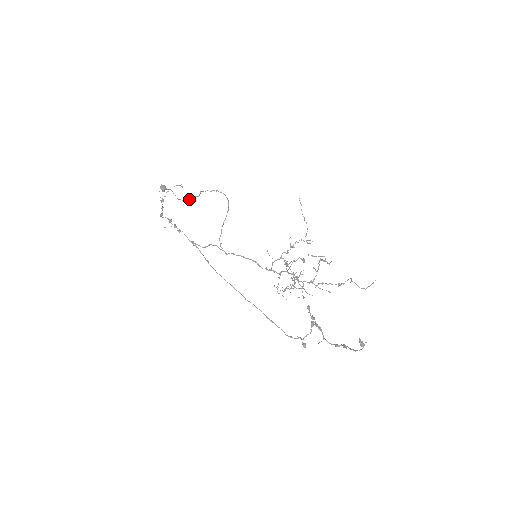
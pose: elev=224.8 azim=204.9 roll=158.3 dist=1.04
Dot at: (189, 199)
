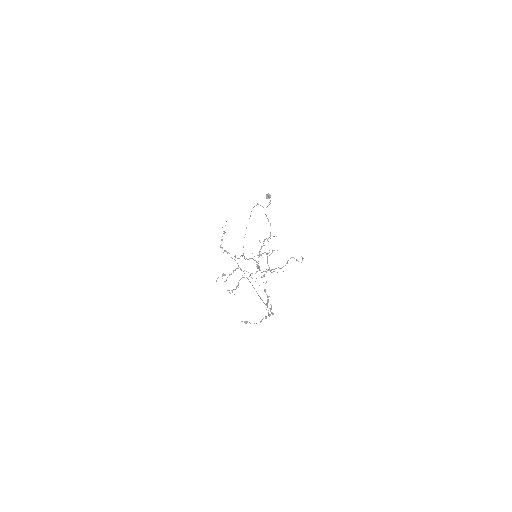
Dot at: occluded
